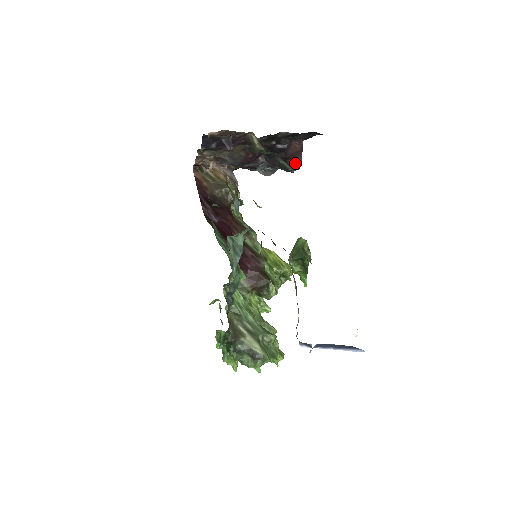
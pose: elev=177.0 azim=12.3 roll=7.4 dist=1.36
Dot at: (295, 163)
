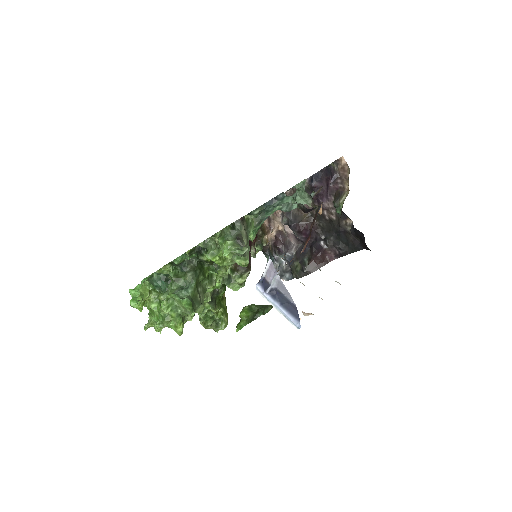
Dot at: (313, 267)
